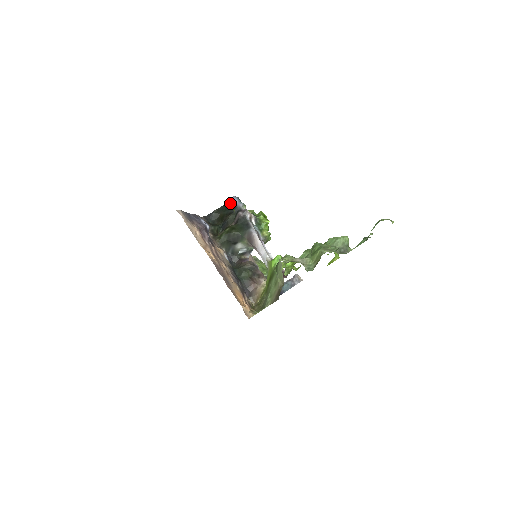
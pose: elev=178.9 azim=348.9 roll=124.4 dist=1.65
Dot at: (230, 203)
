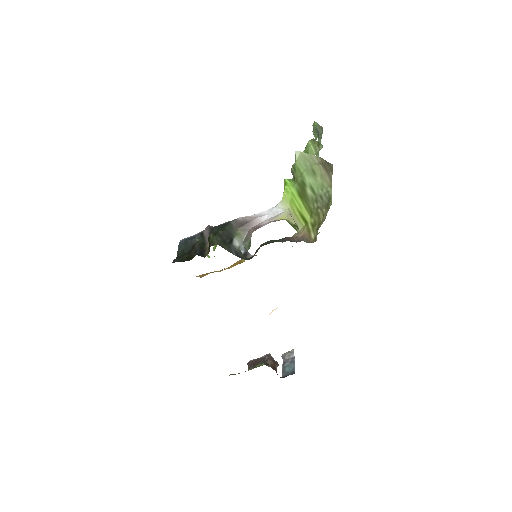
Dot at: (183, 244)
